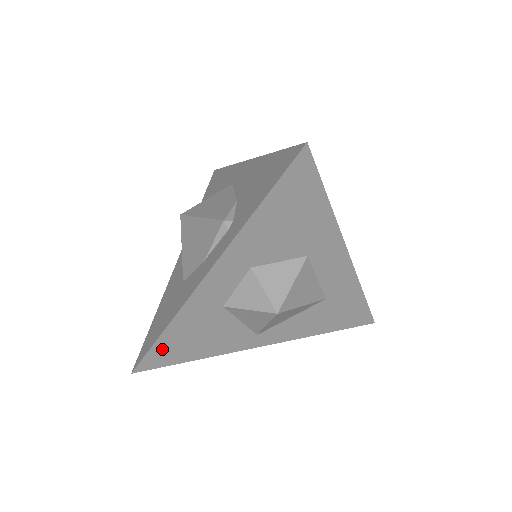
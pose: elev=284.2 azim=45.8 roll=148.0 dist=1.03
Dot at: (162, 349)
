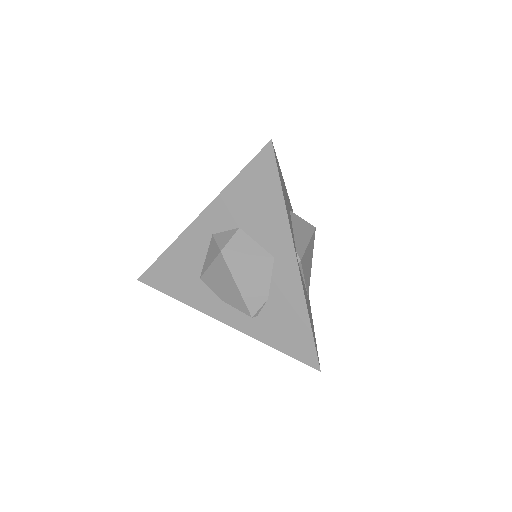
Dot at: occluded
